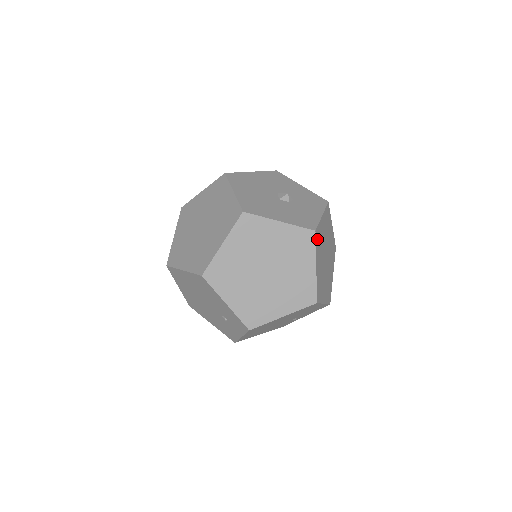
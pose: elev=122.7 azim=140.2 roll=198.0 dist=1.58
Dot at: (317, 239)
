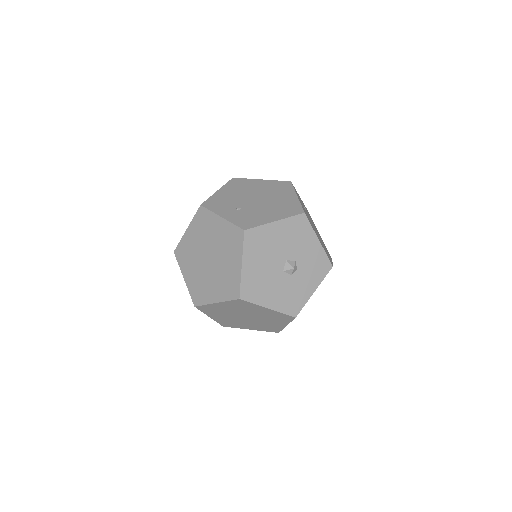
Dot at: occluded
